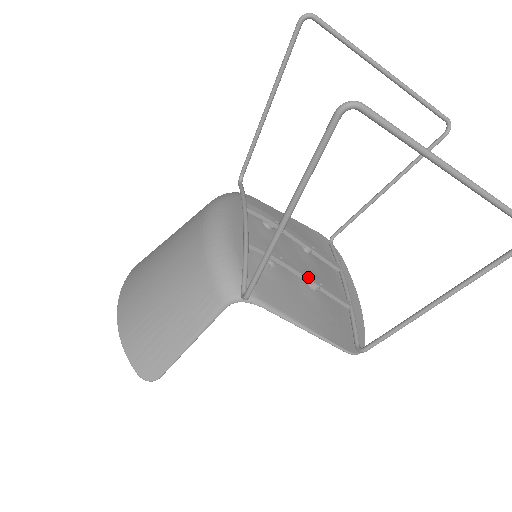
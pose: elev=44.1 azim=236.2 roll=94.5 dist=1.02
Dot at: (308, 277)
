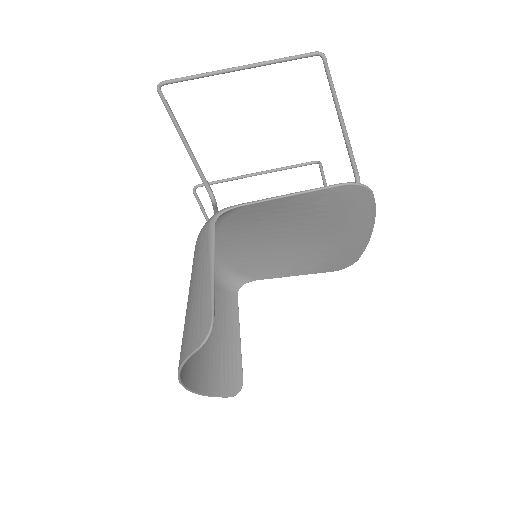
Dot at: occluded
